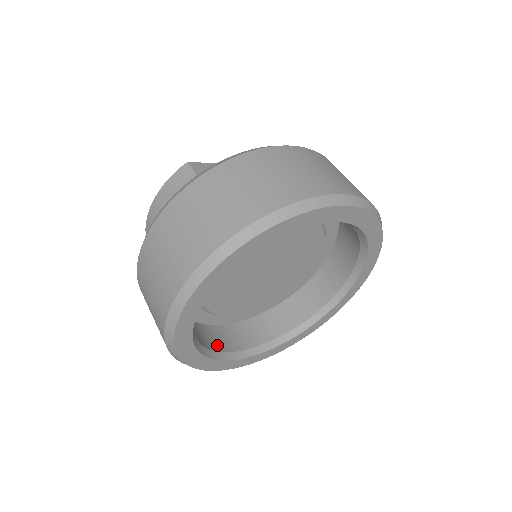
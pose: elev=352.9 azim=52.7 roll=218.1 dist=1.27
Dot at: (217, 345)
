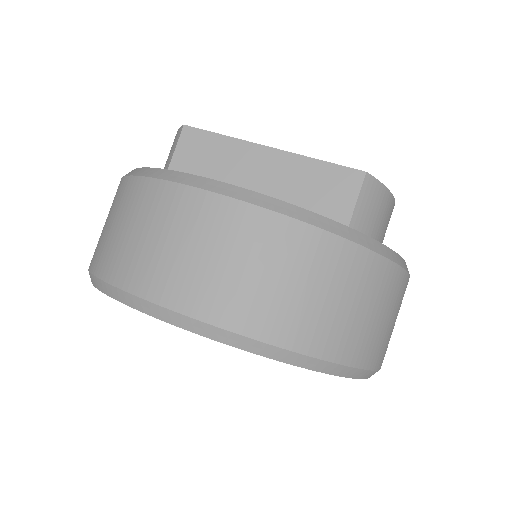
Dot at: occluded
